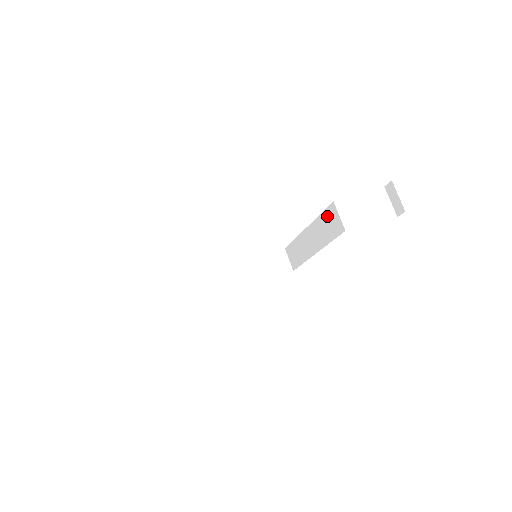
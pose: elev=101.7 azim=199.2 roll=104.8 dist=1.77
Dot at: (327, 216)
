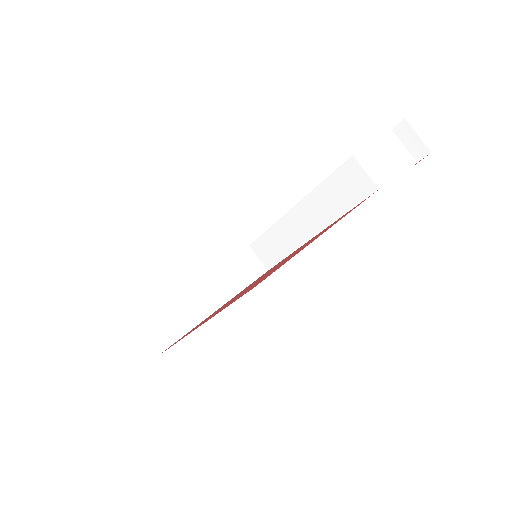
Dot at: (339, 179)
